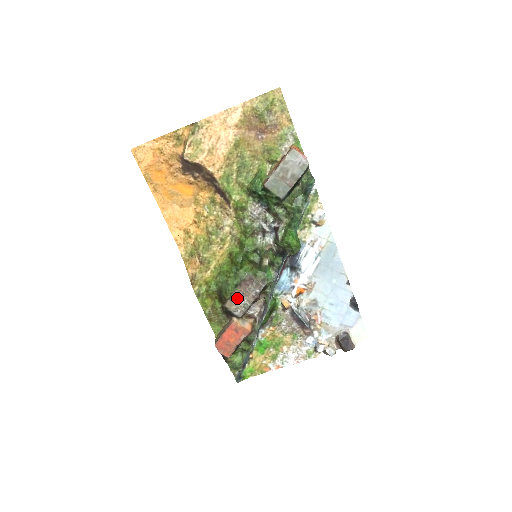
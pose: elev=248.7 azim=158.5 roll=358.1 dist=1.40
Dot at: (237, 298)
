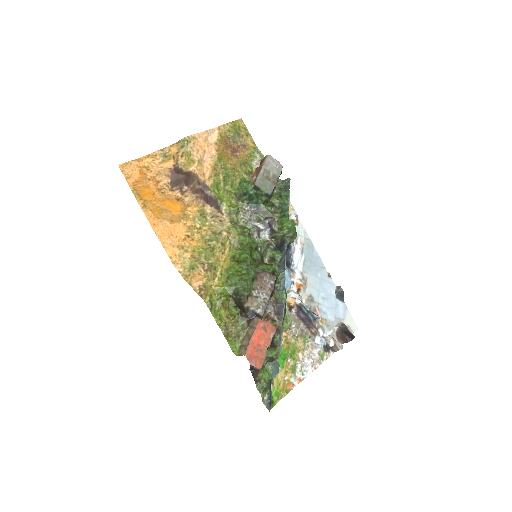
Dot at: (256, 293)
